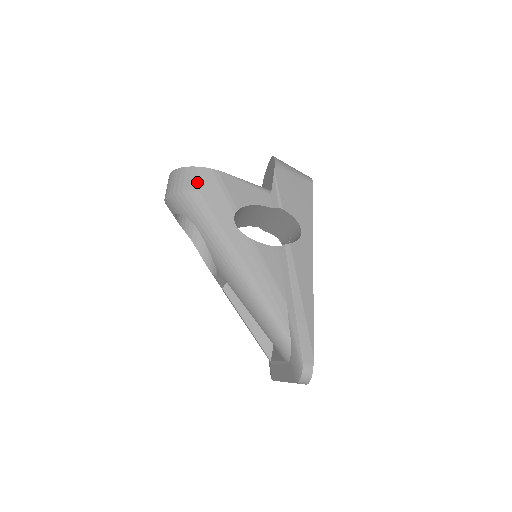
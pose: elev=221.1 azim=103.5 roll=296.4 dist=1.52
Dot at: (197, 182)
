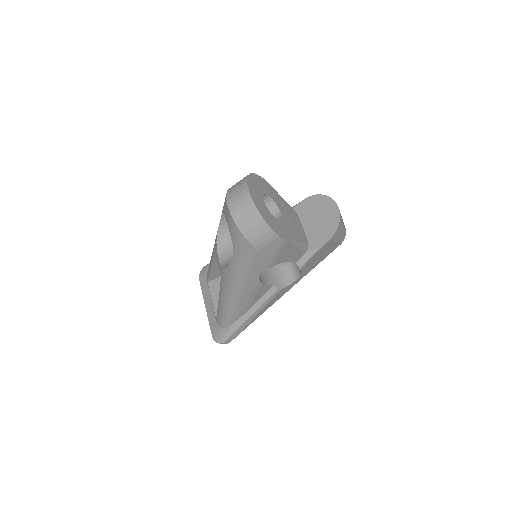
Dot at: (264, 243)
